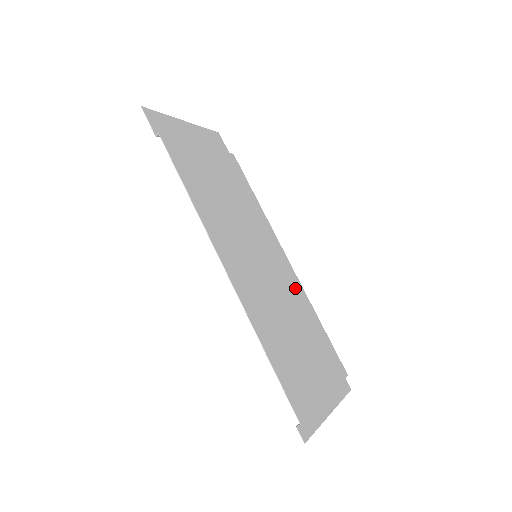
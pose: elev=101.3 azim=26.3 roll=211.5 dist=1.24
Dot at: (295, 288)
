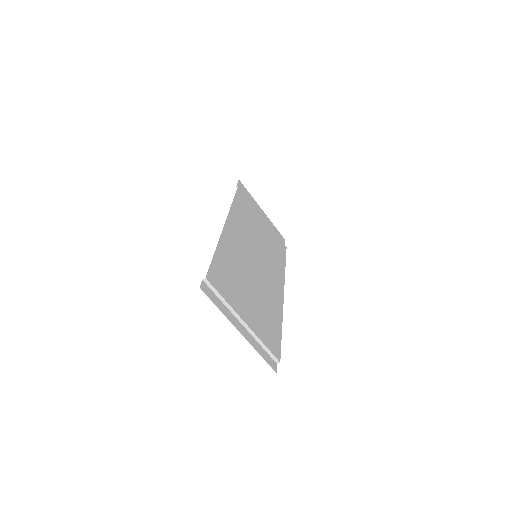
Dot at: (275, 297)
